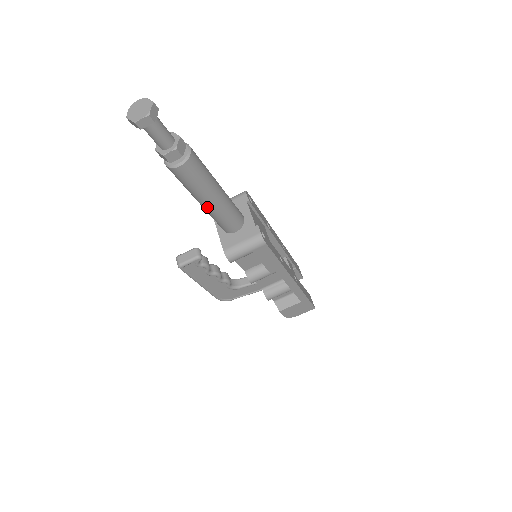
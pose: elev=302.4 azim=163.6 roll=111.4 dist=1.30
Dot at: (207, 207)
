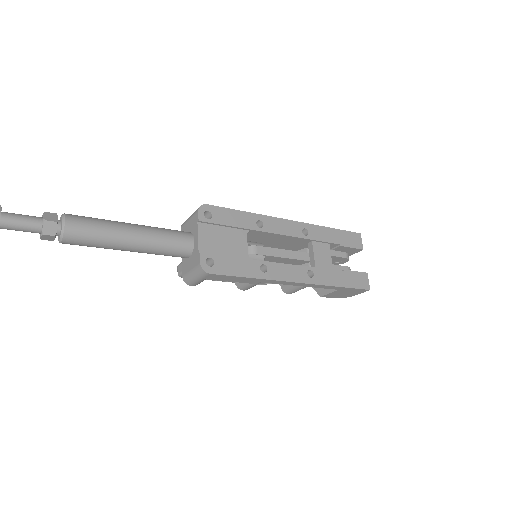
Dot at: (133, 251)
